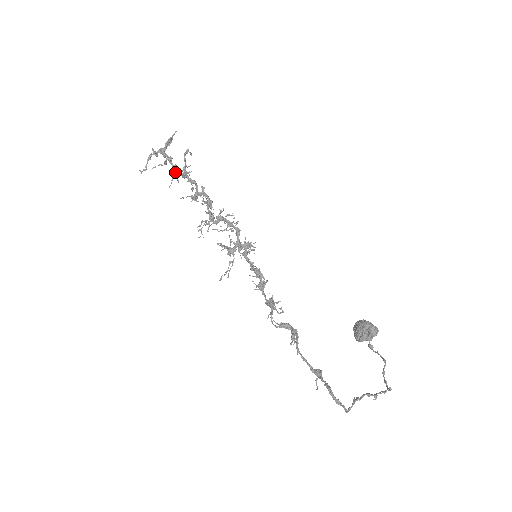
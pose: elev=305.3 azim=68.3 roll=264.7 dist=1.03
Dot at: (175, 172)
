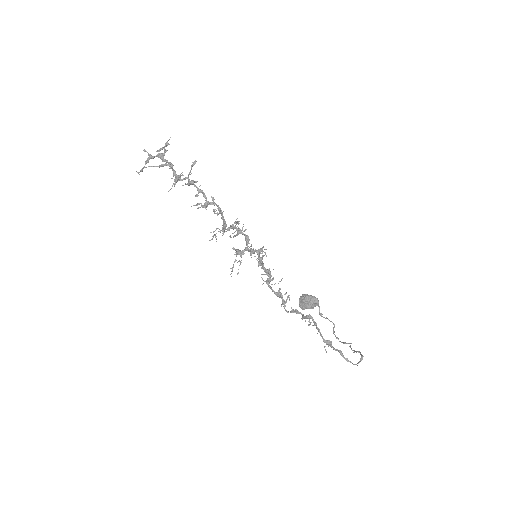
Dot at: (177, 178)
